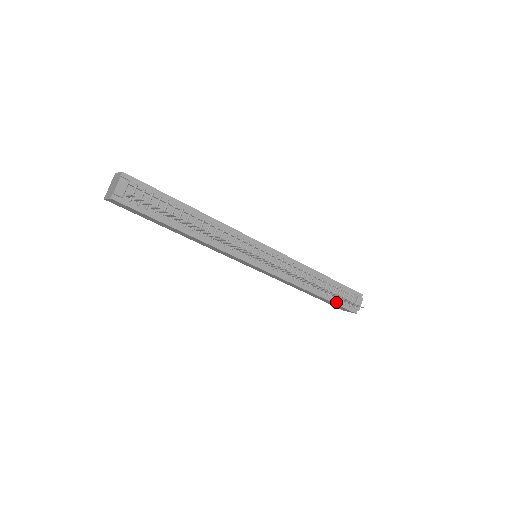
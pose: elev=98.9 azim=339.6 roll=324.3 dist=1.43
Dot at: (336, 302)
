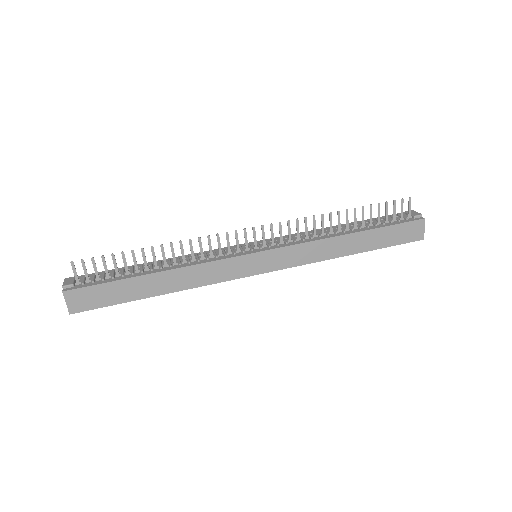
Dot at: (386, 225)
